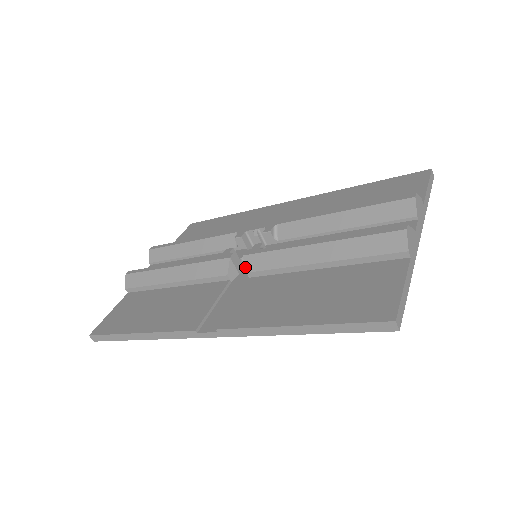
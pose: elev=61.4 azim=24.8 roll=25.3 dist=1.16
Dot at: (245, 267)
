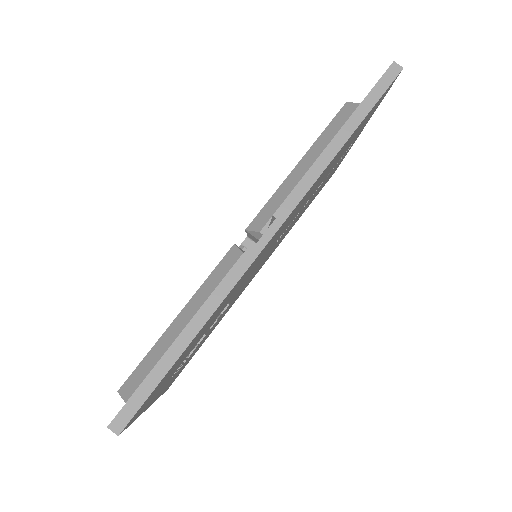
Dot at: (255, 231)
